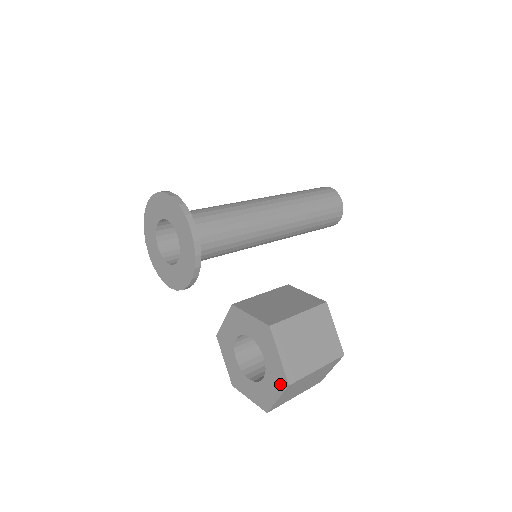
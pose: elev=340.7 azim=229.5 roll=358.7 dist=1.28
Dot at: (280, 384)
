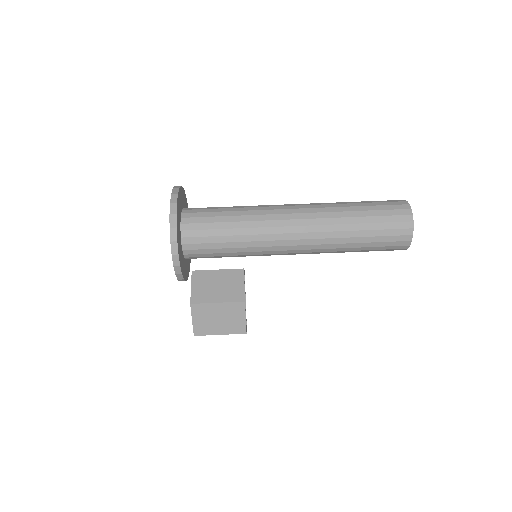
Dot at: occluded
